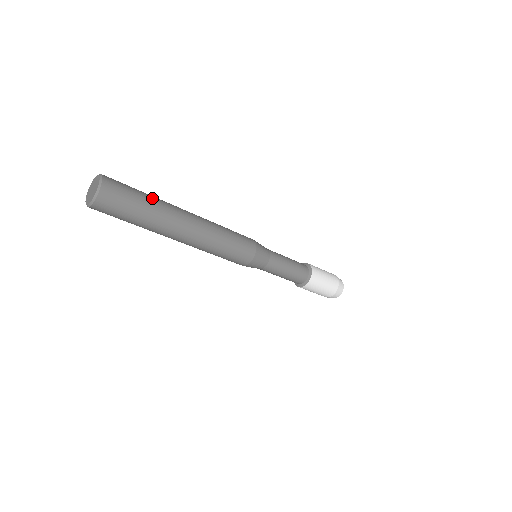
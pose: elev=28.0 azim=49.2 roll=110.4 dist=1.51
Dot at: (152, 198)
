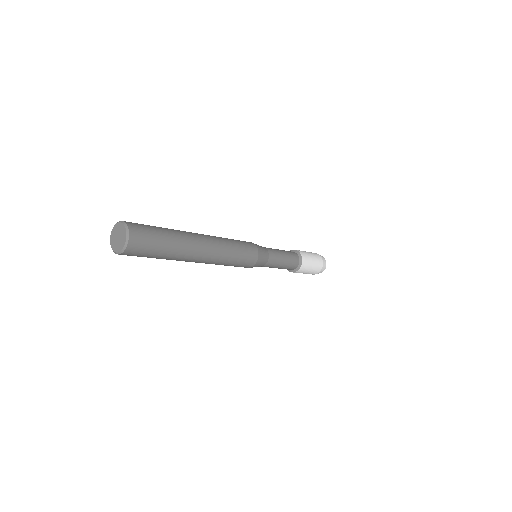
Dot at: (171, 234)
